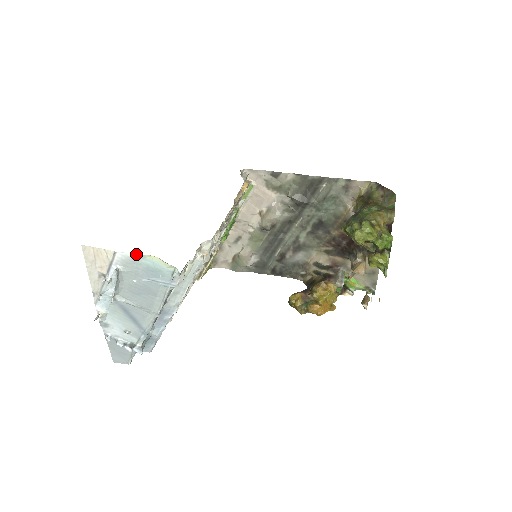
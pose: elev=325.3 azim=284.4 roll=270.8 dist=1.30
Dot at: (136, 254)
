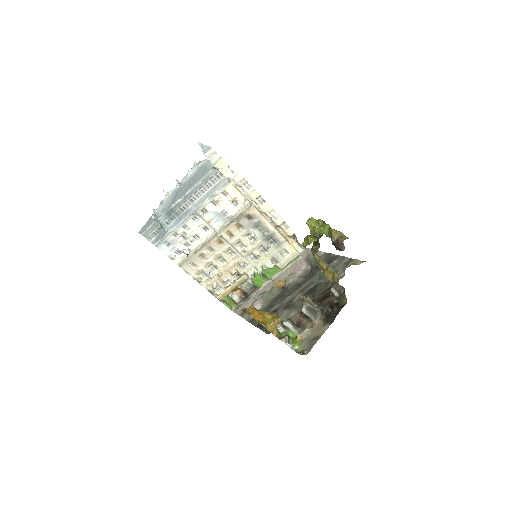
Dot at: occluded
